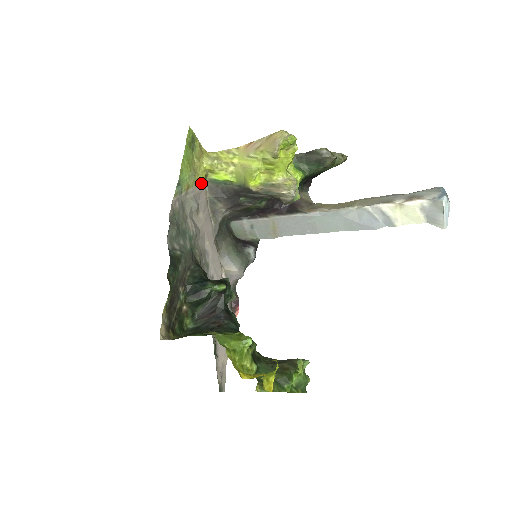
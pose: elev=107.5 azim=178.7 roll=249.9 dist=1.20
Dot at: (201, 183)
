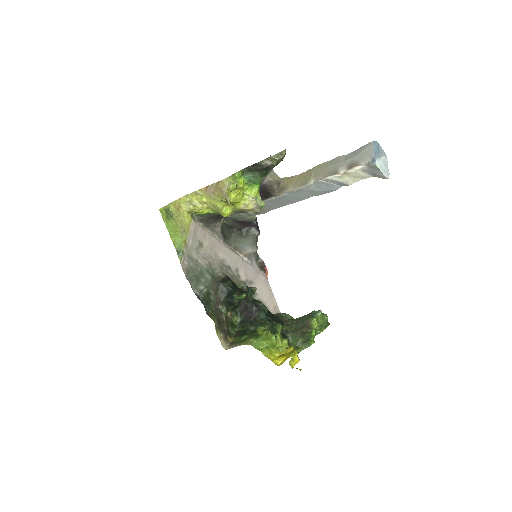
Dot at: (191, 224)
